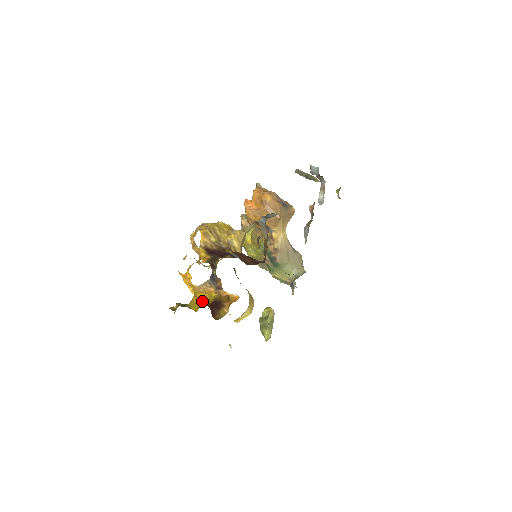
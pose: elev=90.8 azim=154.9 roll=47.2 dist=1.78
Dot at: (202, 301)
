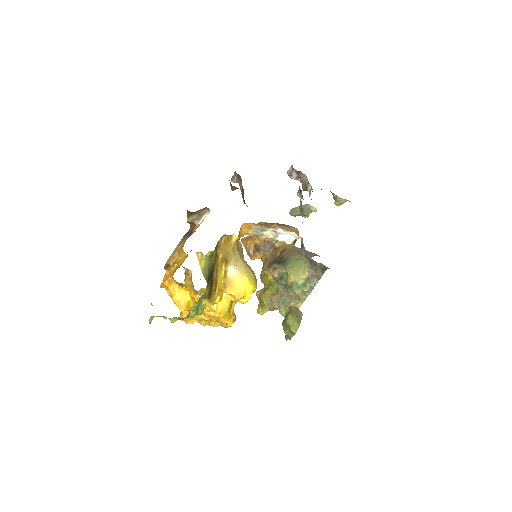
Dot at: (178, 267)
